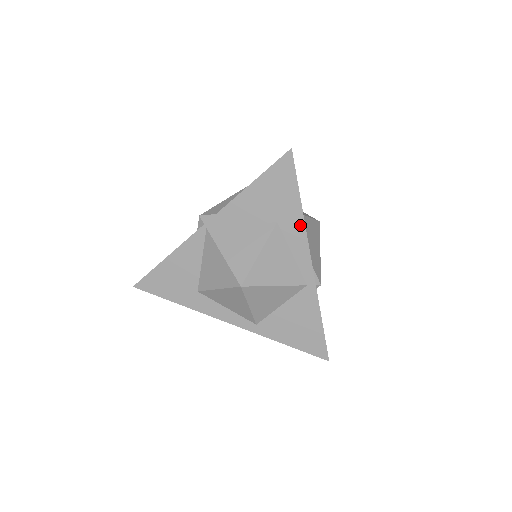
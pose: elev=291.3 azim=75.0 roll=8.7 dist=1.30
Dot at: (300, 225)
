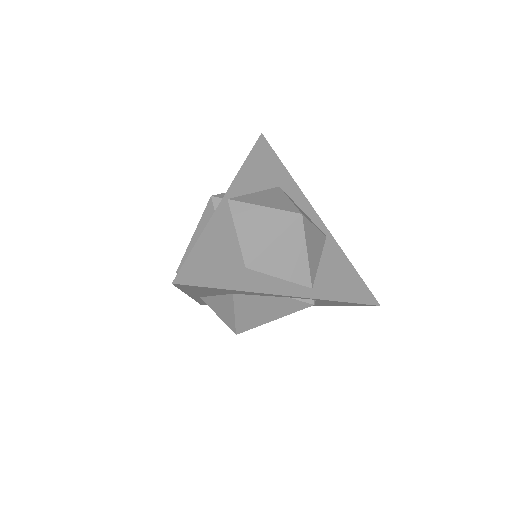
Dot at: (295, 187)
